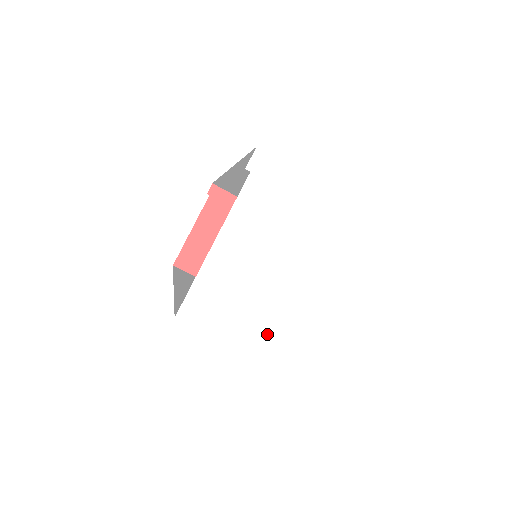
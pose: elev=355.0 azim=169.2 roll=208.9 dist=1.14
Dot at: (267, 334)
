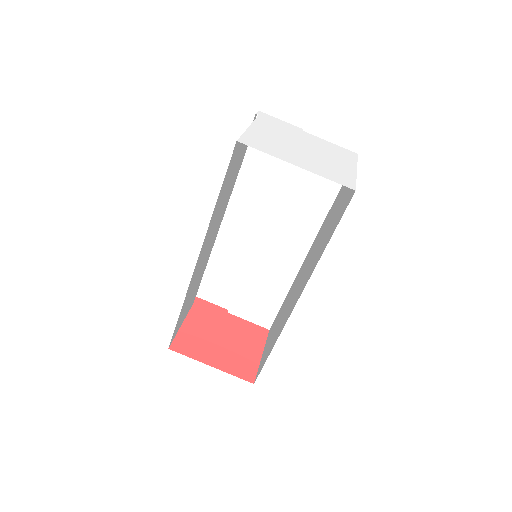
Dot at: (295, 159)
